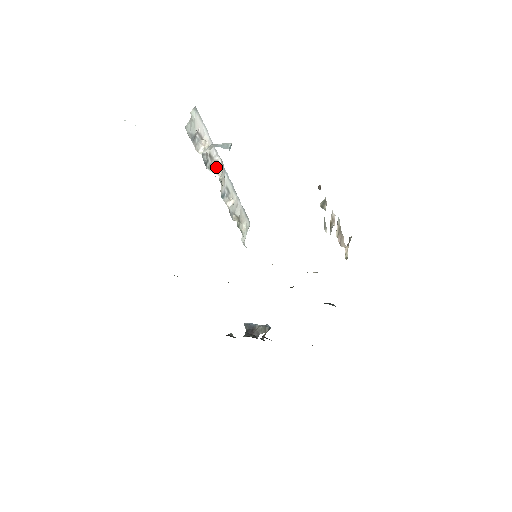
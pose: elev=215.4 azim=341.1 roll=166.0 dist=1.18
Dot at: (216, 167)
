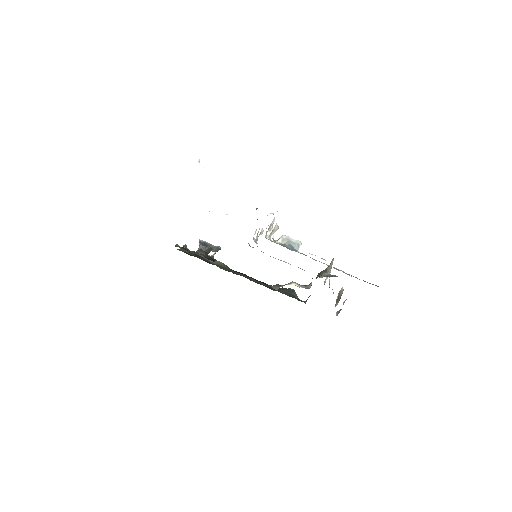
Dot at: (270, 228)
